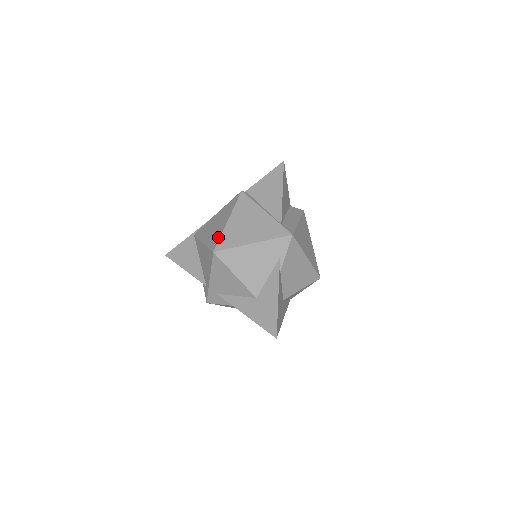
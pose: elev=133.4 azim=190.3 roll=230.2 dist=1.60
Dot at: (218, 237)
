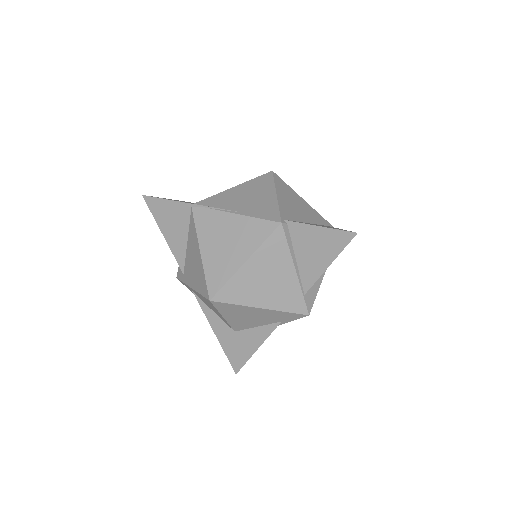
Dot at: (223, 280)
